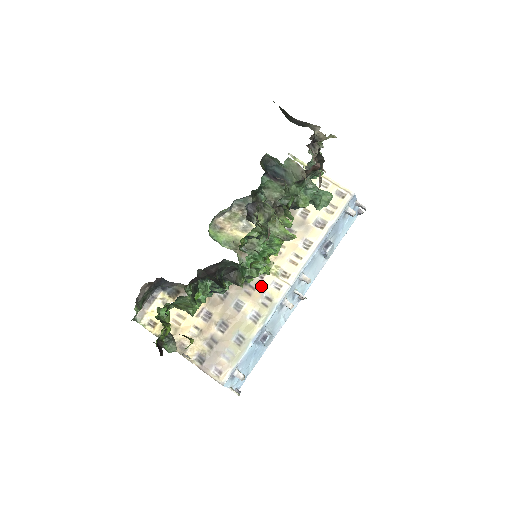
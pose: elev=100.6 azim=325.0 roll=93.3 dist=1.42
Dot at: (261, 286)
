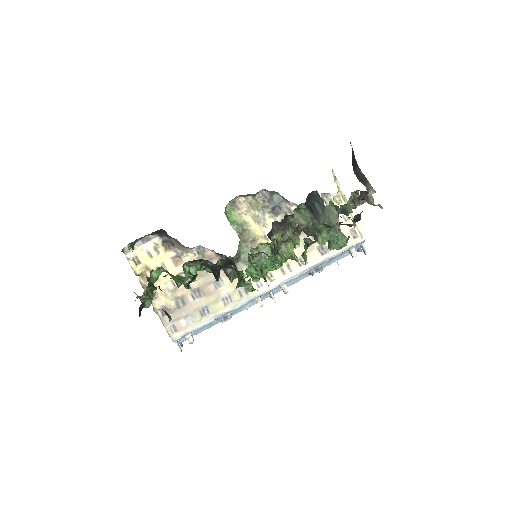
Dot at: occluded
